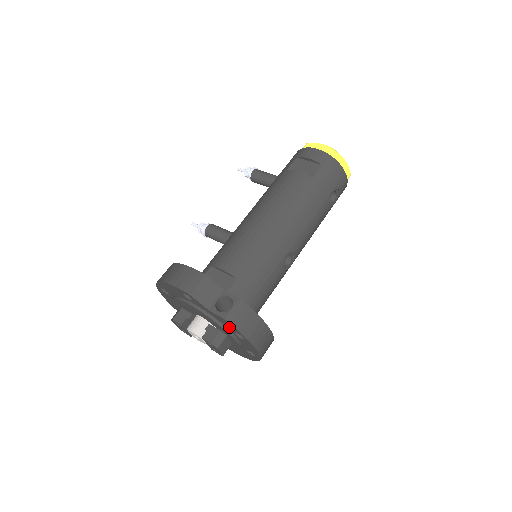
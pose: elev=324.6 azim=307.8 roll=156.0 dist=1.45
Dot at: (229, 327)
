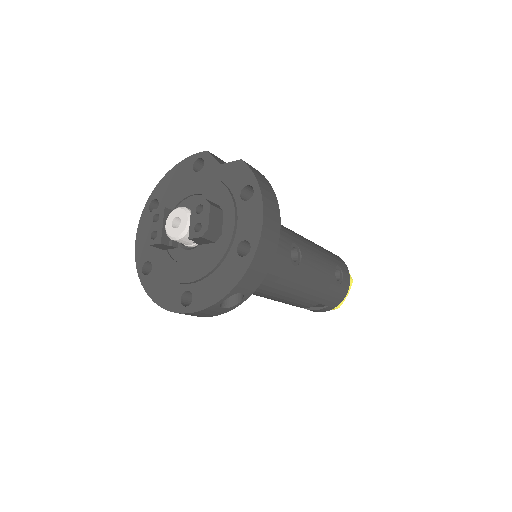
Dot at: (238, 182)
